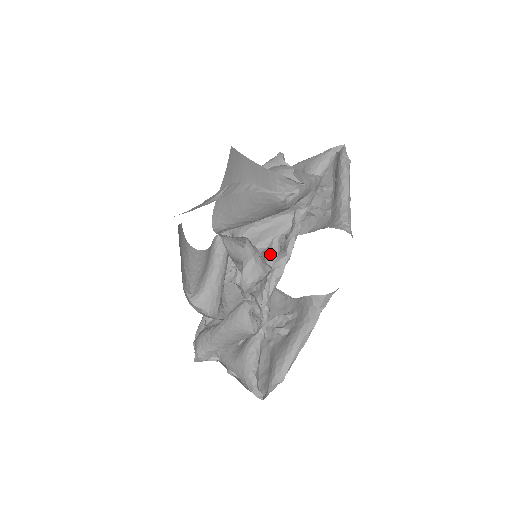
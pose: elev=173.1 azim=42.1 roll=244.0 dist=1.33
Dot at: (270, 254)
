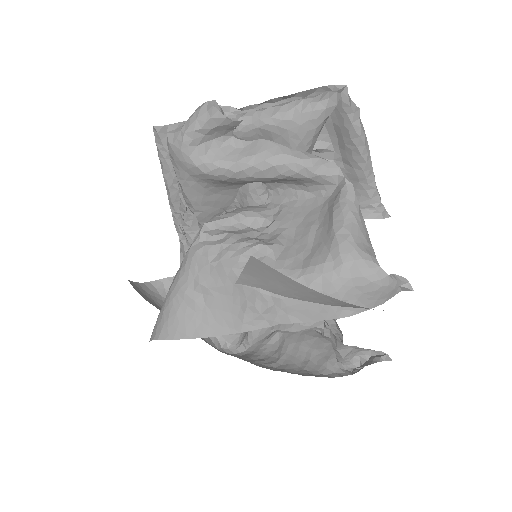
Dot at: occluded
